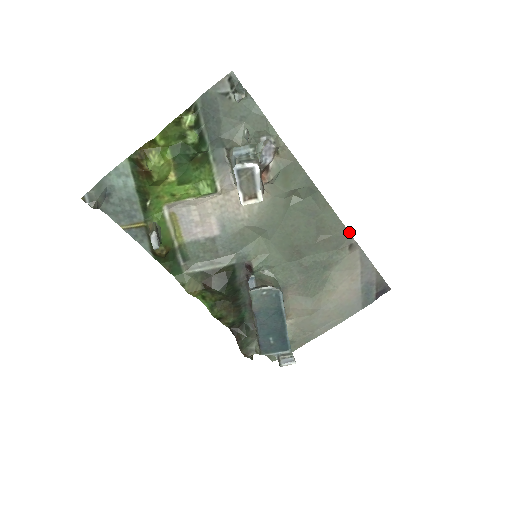
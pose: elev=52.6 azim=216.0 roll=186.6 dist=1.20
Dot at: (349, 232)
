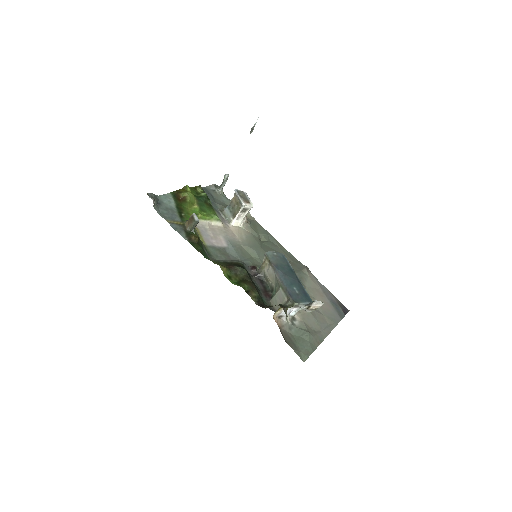
Dot at: (301, 263)
